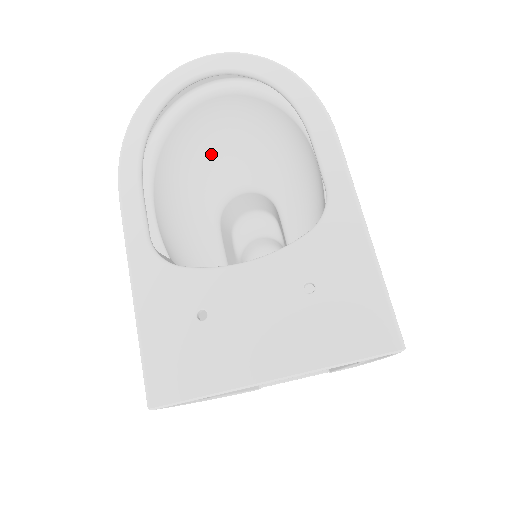
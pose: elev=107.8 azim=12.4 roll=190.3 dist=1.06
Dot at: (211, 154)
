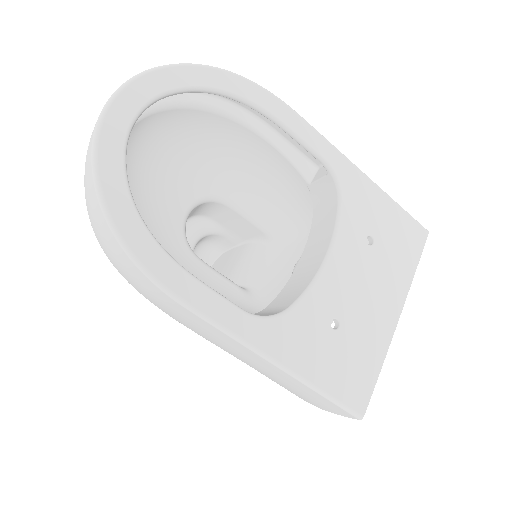
Dot at: (146, 197)
